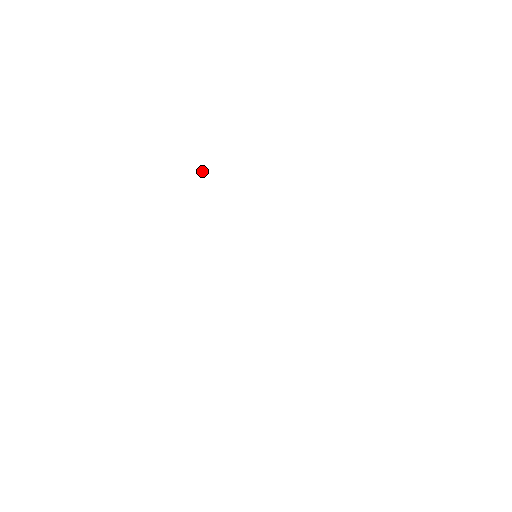
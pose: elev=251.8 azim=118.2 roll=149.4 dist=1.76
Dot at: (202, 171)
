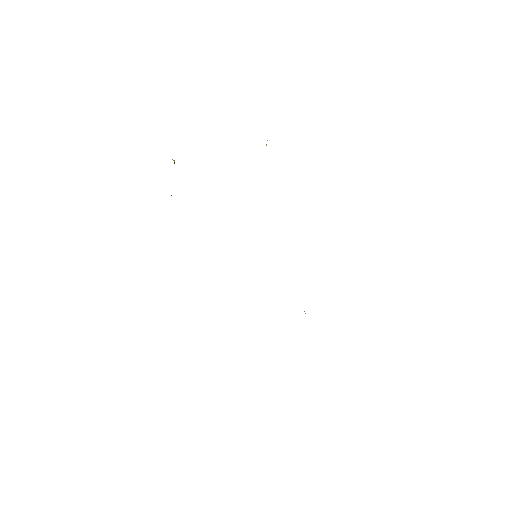
Dot at: occluded
